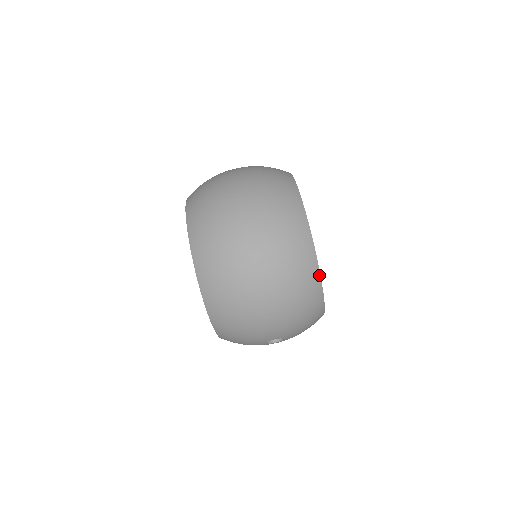
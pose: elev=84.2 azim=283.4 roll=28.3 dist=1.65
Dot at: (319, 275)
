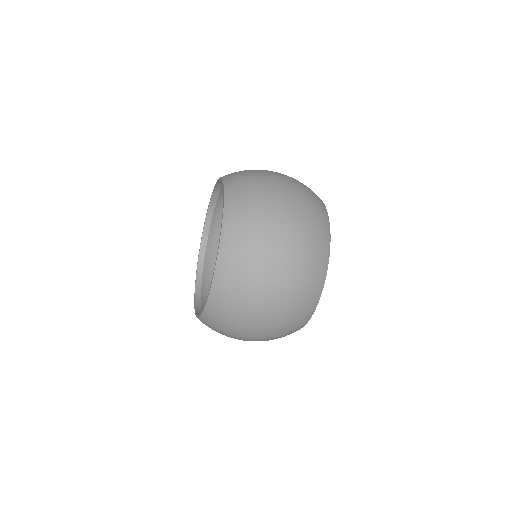
Dot at: occluded
